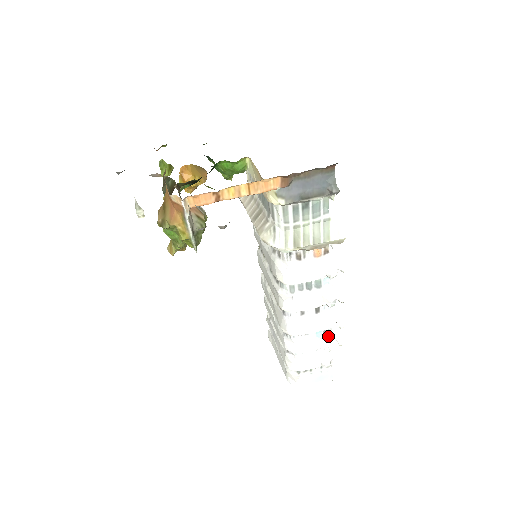
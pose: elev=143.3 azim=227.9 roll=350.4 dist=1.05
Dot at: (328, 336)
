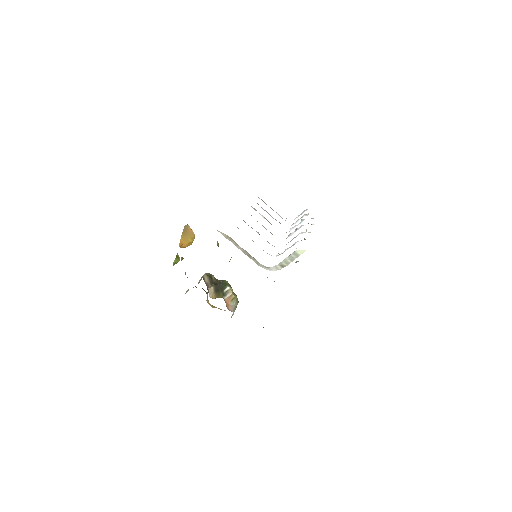
Dot at: occluded
